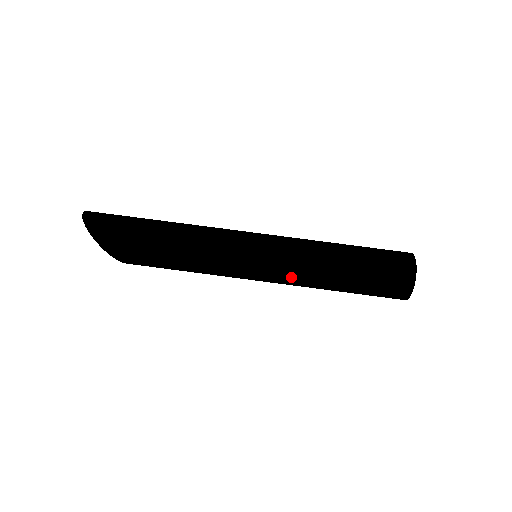
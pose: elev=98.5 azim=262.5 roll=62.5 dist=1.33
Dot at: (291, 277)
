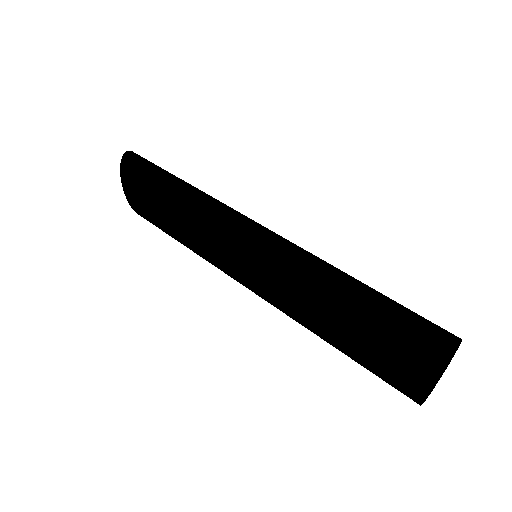
Dot at: (275, 282)
